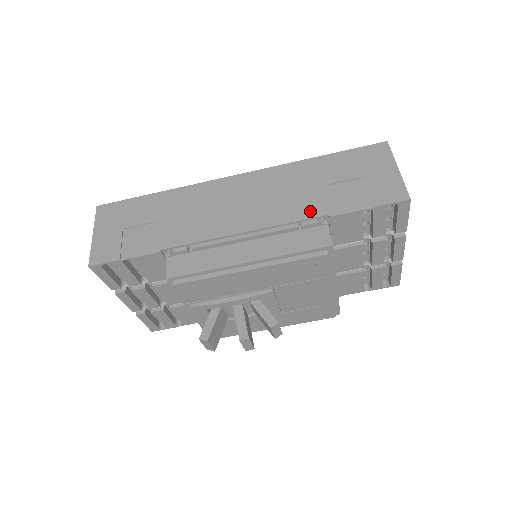
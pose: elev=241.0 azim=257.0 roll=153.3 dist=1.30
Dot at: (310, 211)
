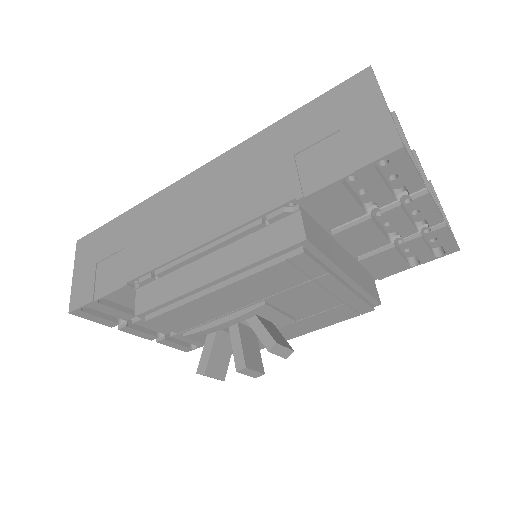
Dot at: (274, 198)
